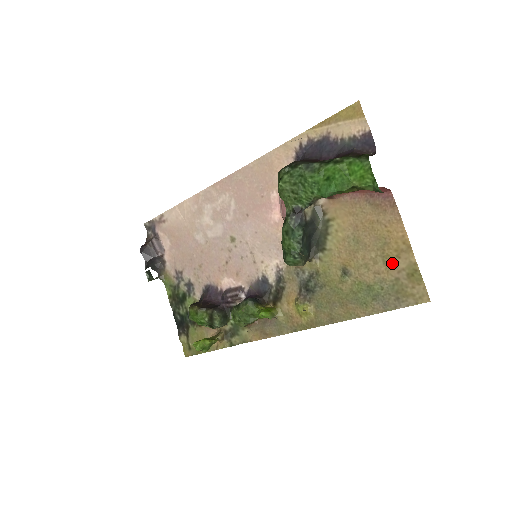
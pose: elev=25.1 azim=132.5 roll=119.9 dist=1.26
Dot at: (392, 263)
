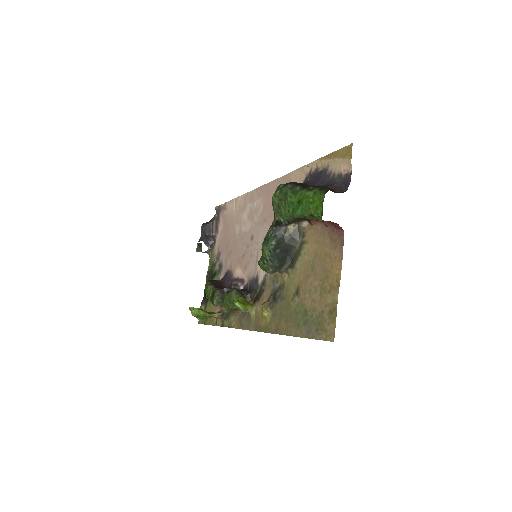
Dot at: (324, 296)
